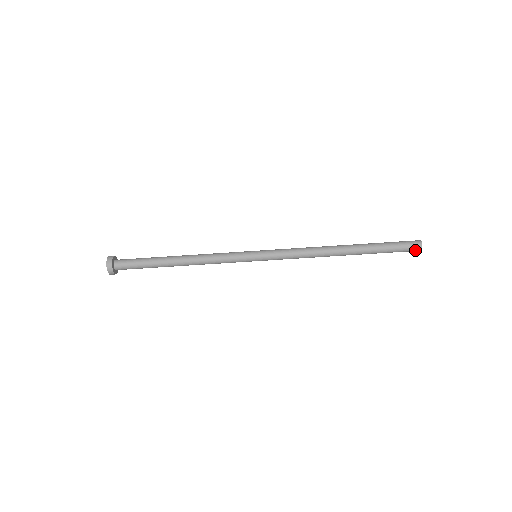
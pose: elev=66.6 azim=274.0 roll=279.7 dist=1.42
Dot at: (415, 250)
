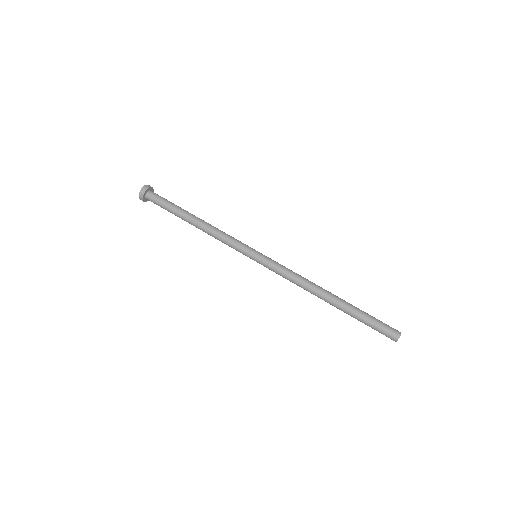
Dot at: (392, 336)
